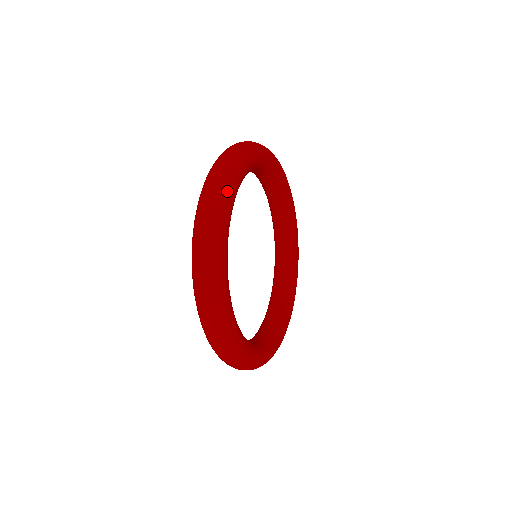
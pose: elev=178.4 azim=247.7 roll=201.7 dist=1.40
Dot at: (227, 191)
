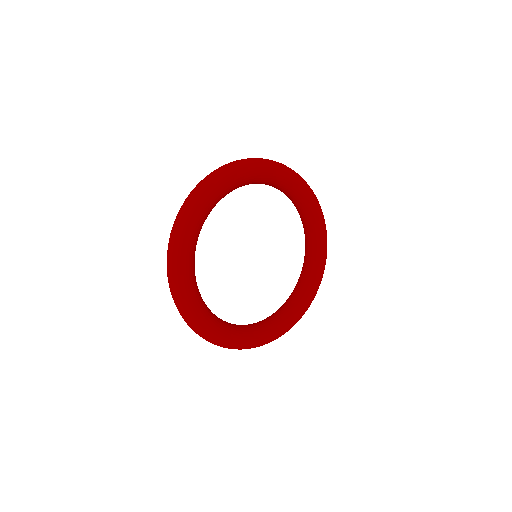
Dot at: (239, 168)
